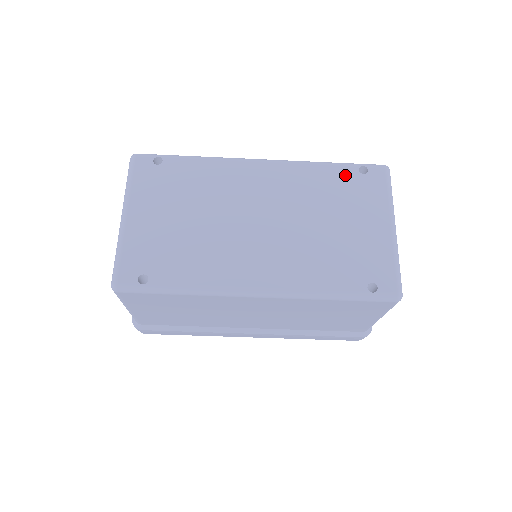
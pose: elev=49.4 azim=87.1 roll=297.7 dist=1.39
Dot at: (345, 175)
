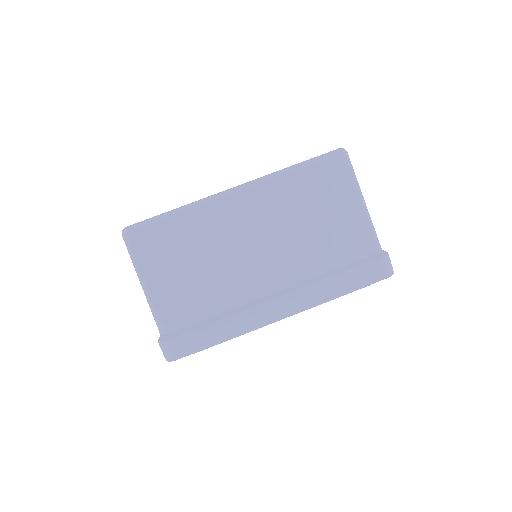
Dot at: occluded
